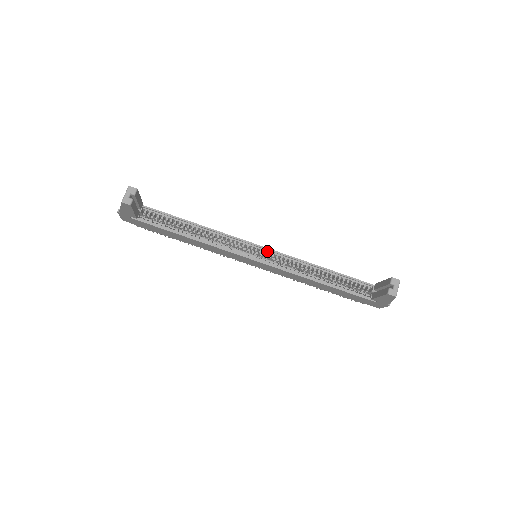
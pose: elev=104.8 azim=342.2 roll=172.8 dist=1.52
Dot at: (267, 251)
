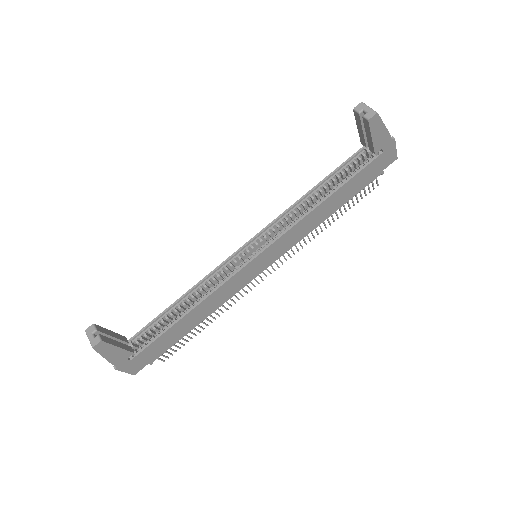
Dot at: (256, 240)
